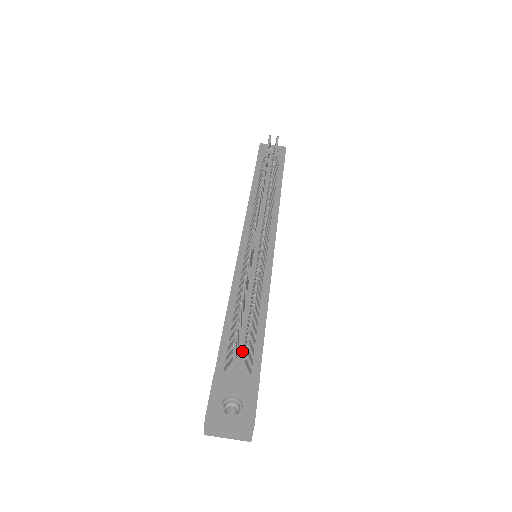
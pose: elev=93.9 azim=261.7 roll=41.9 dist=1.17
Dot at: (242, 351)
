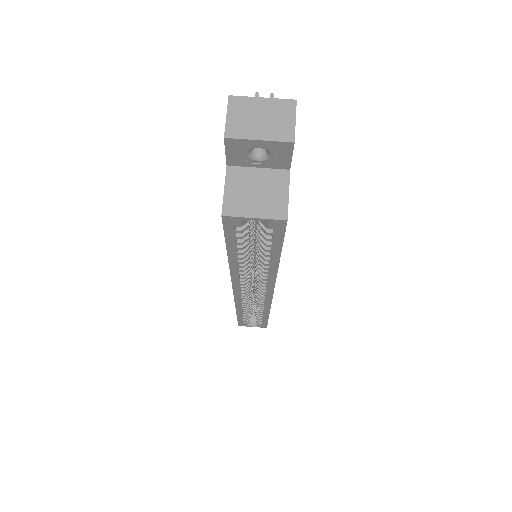
Dot at: occluded
